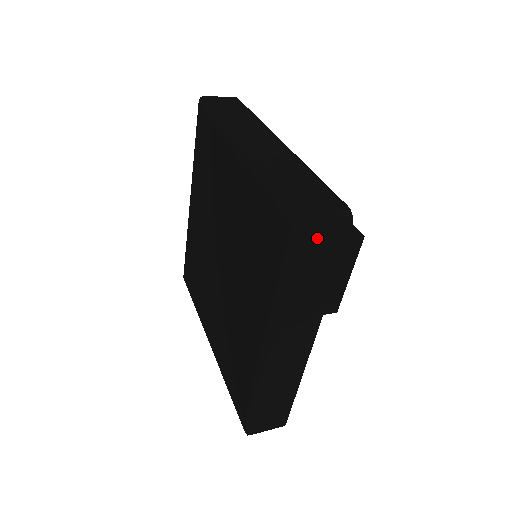
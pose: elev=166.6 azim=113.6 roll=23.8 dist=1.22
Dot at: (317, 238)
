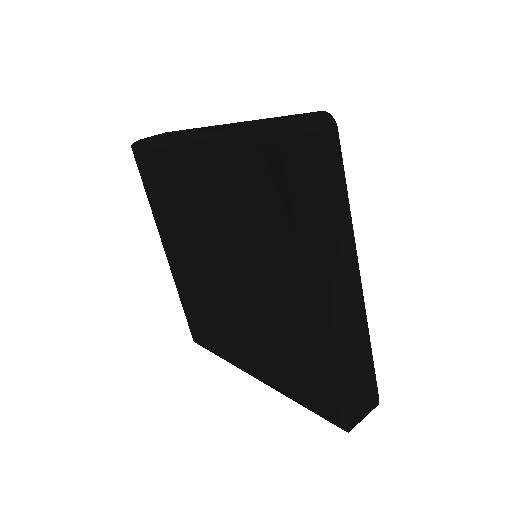
Dot at: occluded
